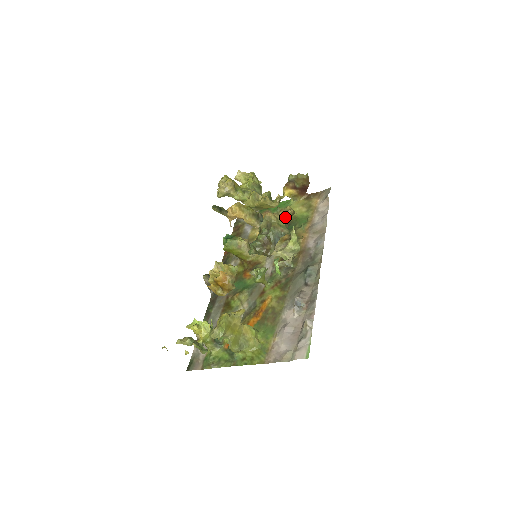
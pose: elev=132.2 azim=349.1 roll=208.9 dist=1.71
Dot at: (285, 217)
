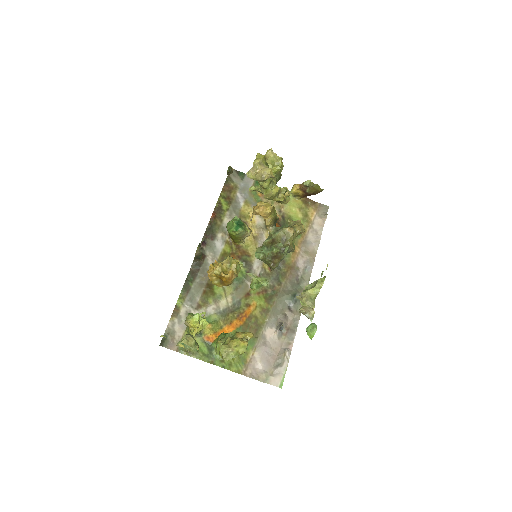
Dot at: (297, 235)
